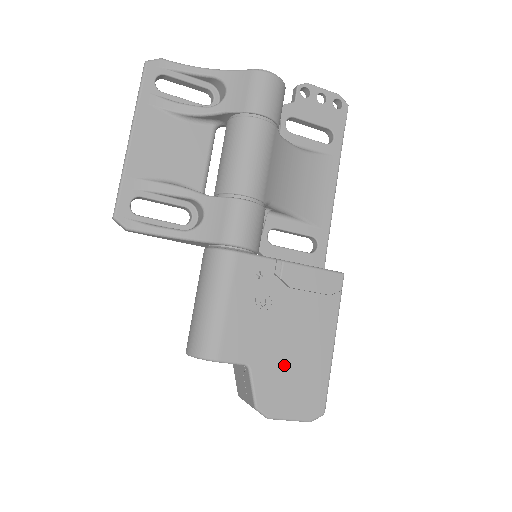
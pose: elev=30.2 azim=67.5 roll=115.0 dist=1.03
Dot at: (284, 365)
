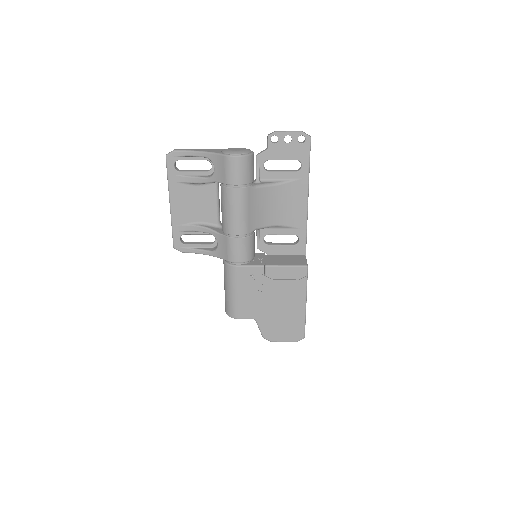
Dot at: (275, 317)
